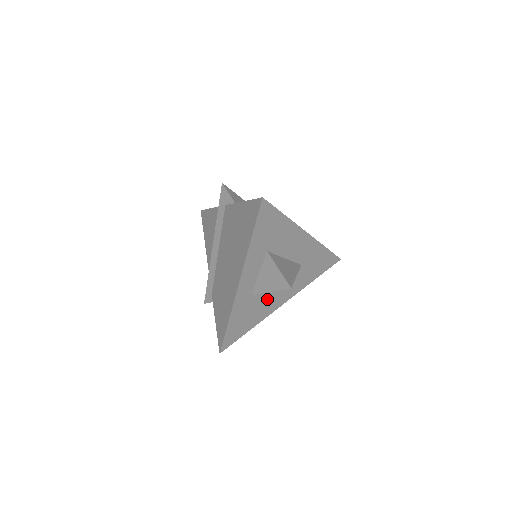
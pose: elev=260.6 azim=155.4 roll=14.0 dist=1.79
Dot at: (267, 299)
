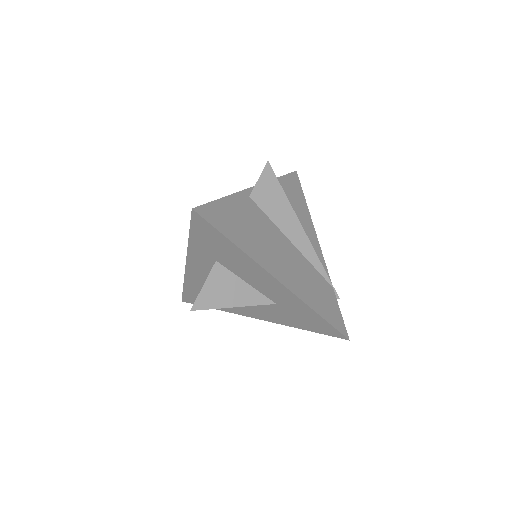
Dot at: occluded
